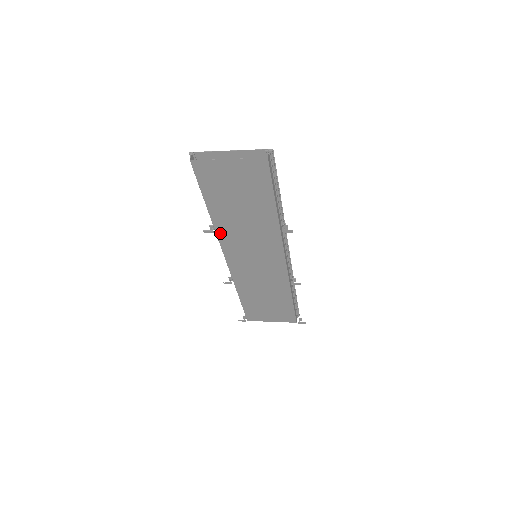
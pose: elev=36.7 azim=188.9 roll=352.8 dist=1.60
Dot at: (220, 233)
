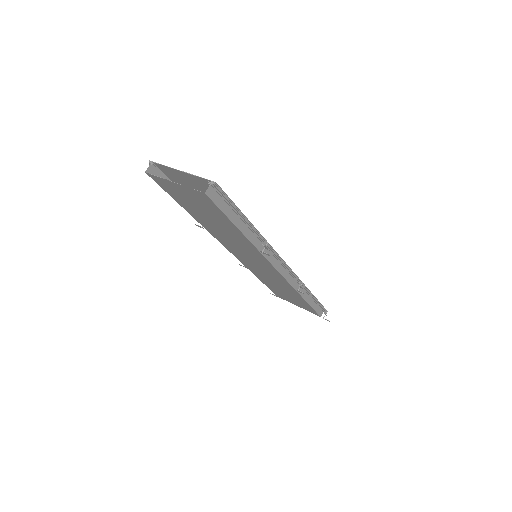
Dot at: (210, 231)
